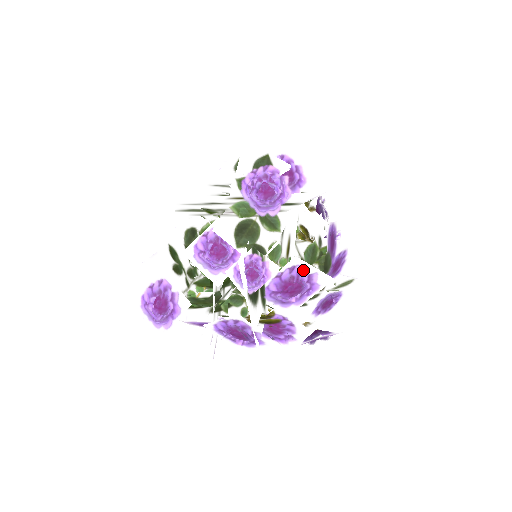
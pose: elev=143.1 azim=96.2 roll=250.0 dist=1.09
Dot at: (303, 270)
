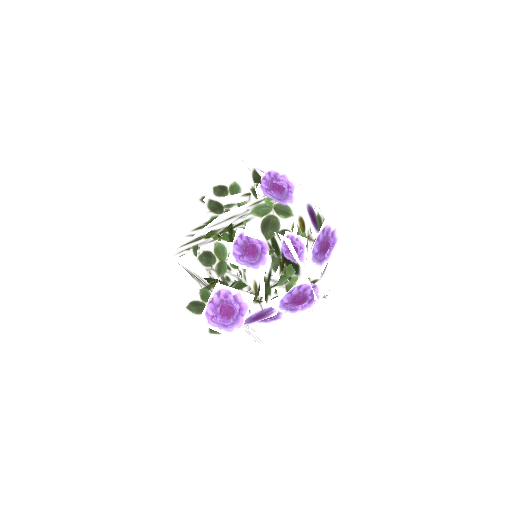
Dot at: (329, 229)
